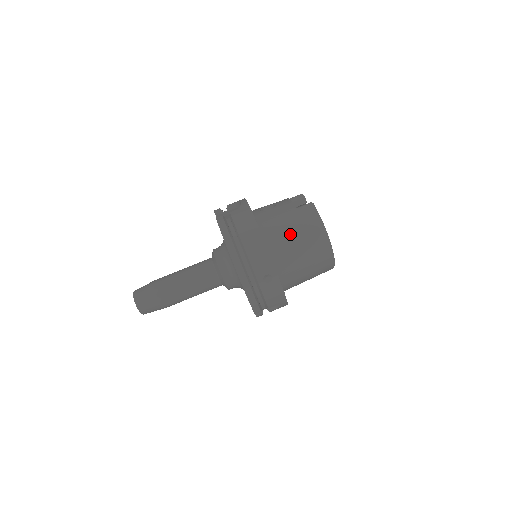
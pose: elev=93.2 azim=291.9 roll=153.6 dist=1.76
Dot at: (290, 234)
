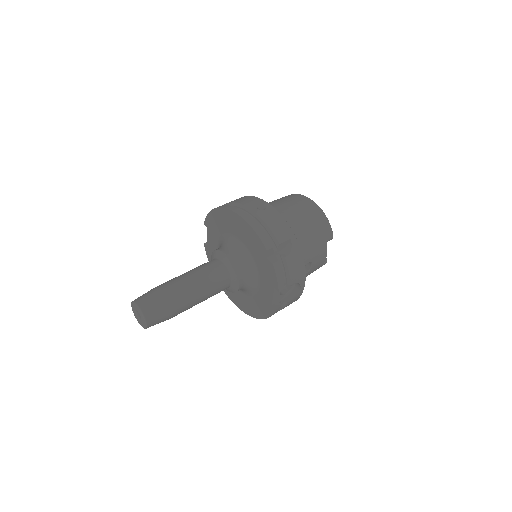
Dot at: (271, 202)
